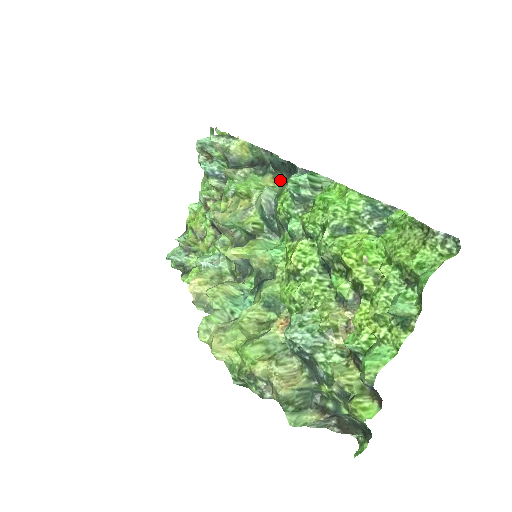
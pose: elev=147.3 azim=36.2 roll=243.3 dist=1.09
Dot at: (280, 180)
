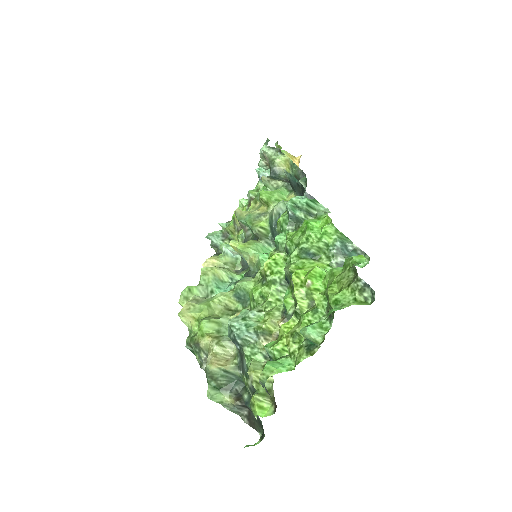
Dot at: occluded
